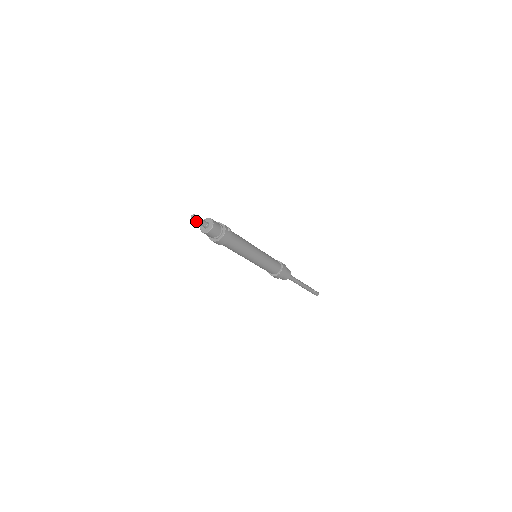
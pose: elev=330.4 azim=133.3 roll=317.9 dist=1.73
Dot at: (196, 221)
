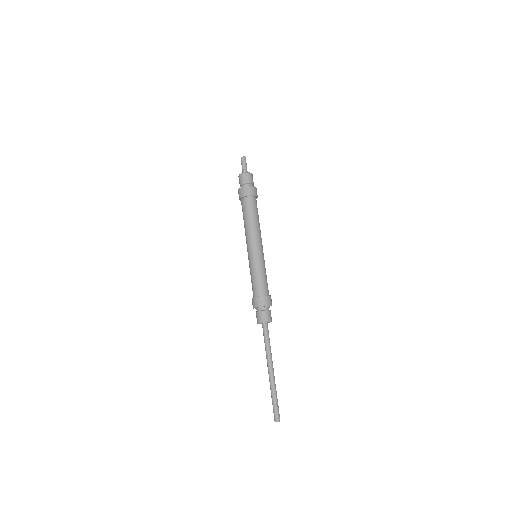
Dot at: (244, 160)
